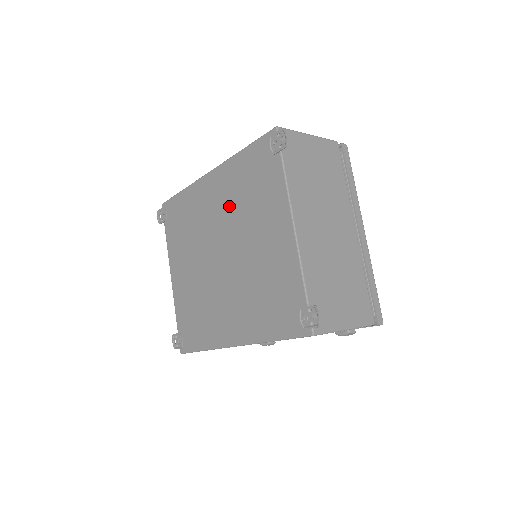
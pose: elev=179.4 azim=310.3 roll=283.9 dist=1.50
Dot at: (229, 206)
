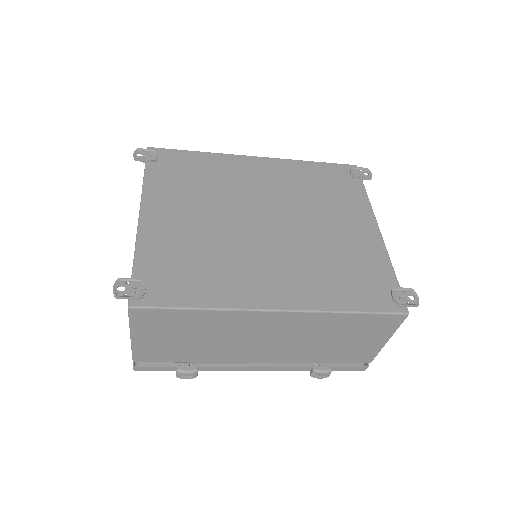
Dot at: (287, 189)
